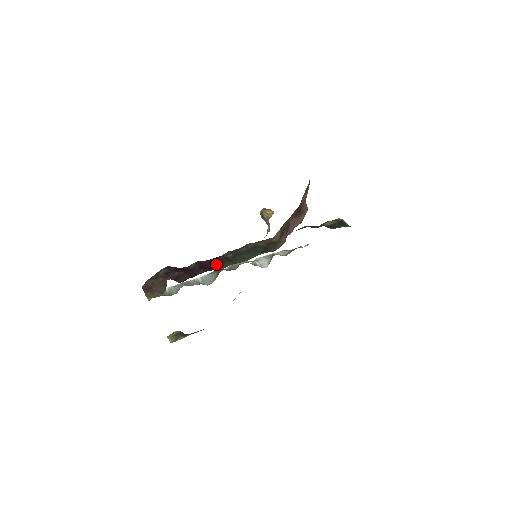
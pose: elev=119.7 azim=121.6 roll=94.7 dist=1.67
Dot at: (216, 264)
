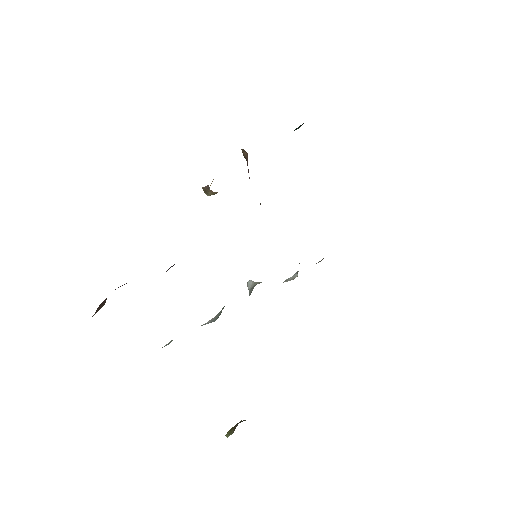
Dot at: occluded
